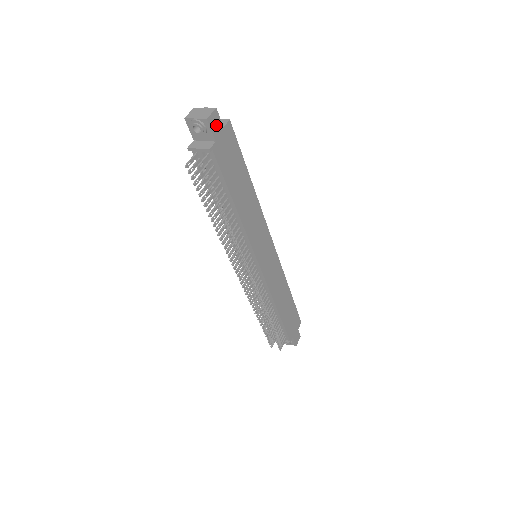
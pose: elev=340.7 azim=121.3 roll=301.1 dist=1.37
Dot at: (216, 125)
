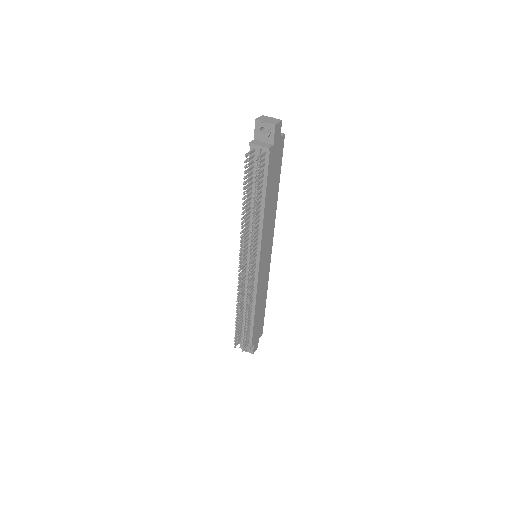
Dot at: (278, 133)
